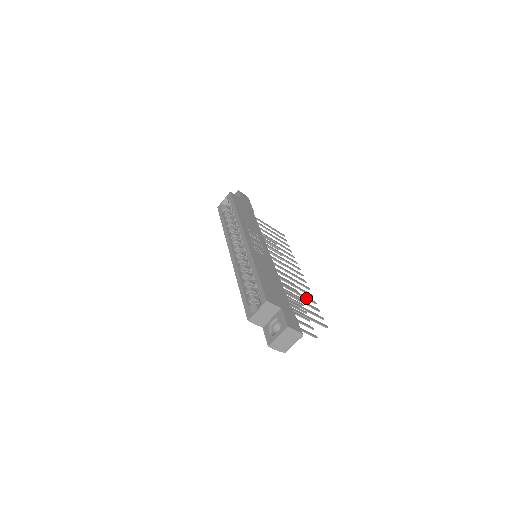
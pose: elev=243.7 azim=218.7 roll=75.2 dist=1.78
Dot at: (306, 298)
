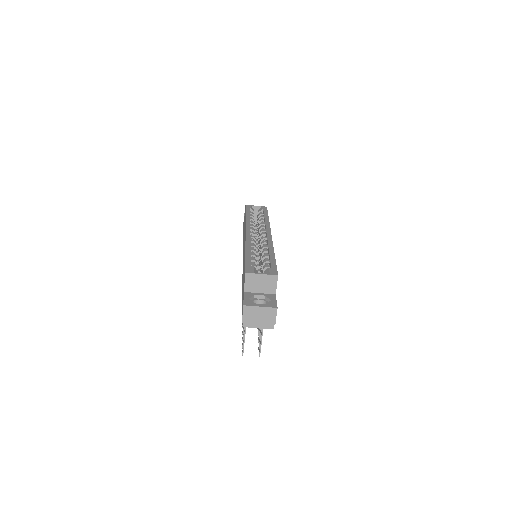
Dot at: occluded
